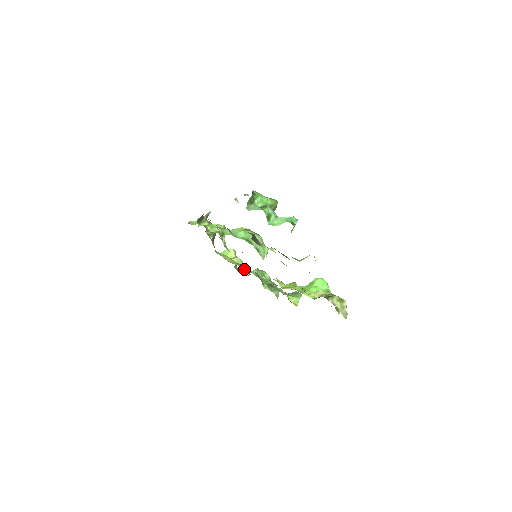
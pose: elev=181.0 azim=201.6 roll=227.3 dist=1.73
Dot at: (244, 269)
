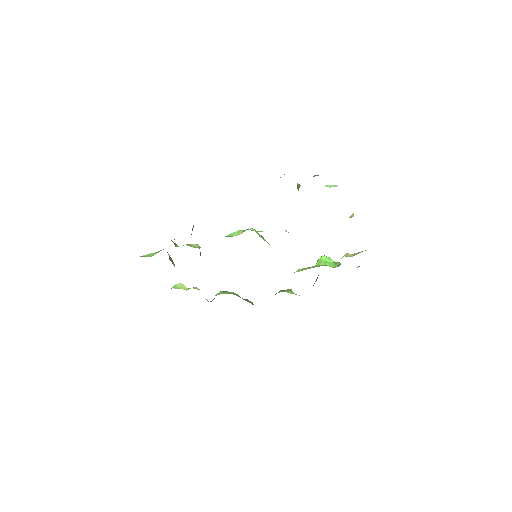
Dot at: occluded
